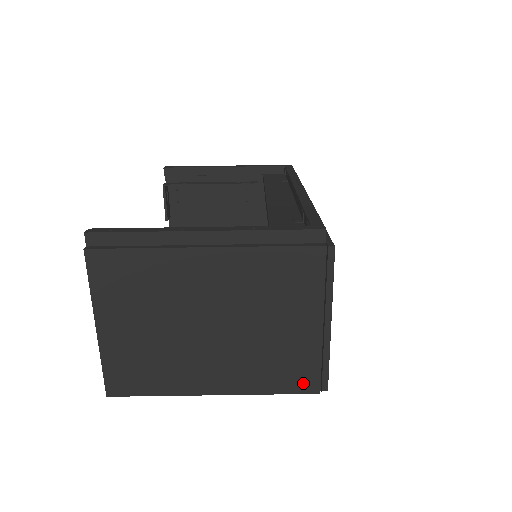
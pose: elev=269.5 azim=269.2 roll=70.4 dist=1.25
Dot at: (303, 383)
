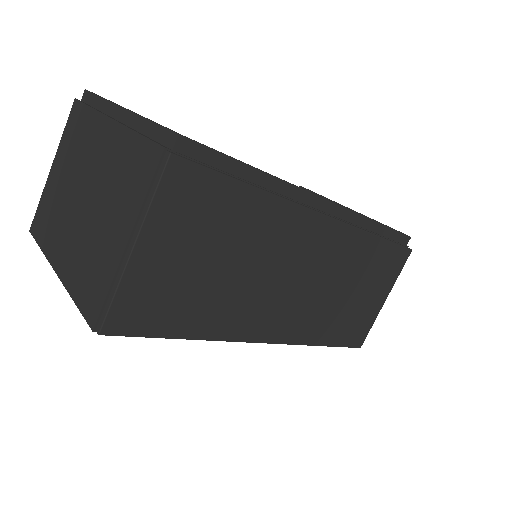
Dot at: (91, 307)
